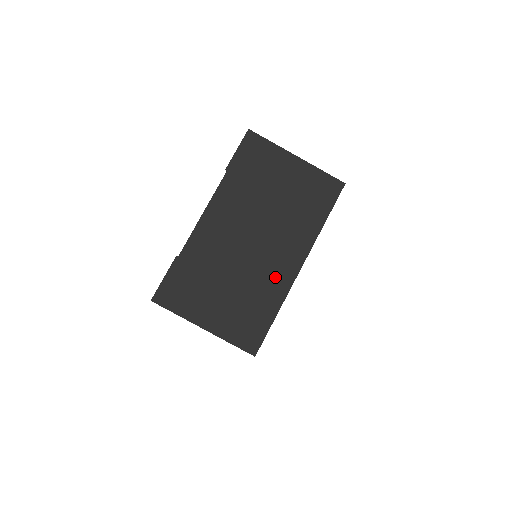
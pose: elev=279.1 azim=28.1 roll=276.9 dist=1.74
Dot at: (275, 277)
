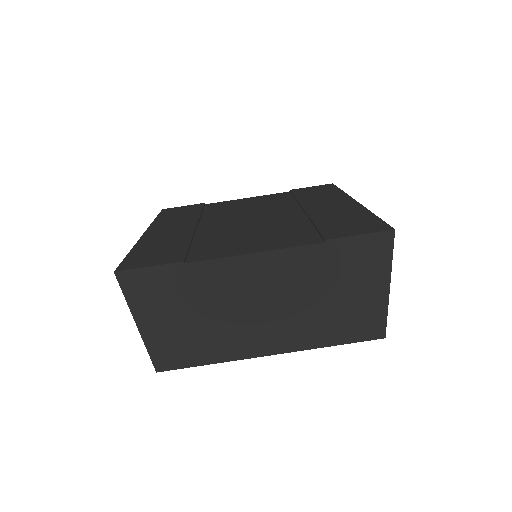
Dot at: (243, 344)
